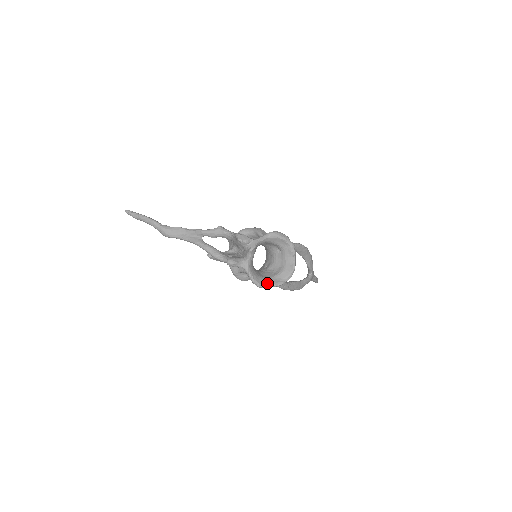
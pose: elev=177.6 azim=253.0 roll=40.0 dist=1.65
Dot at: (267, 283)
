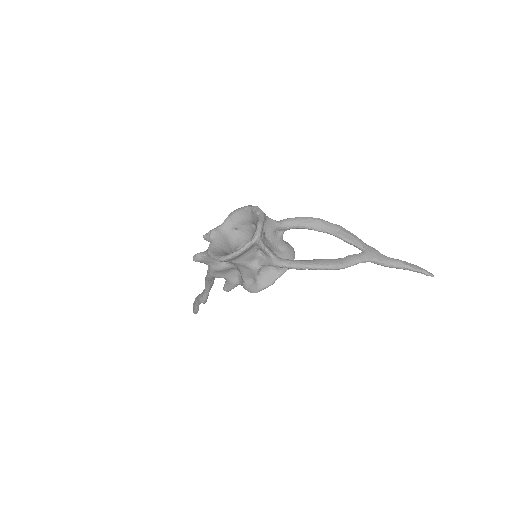
Dot at: (232, 253)
